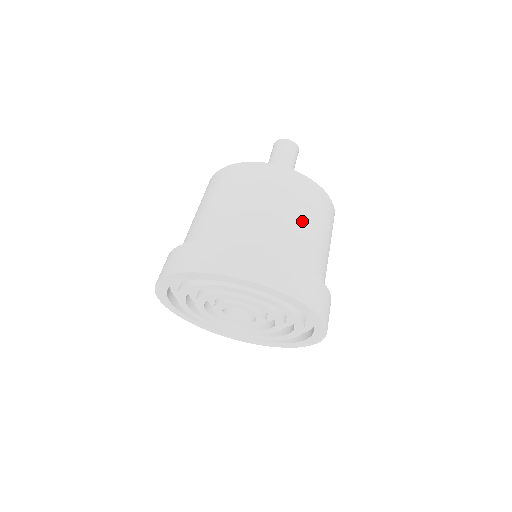
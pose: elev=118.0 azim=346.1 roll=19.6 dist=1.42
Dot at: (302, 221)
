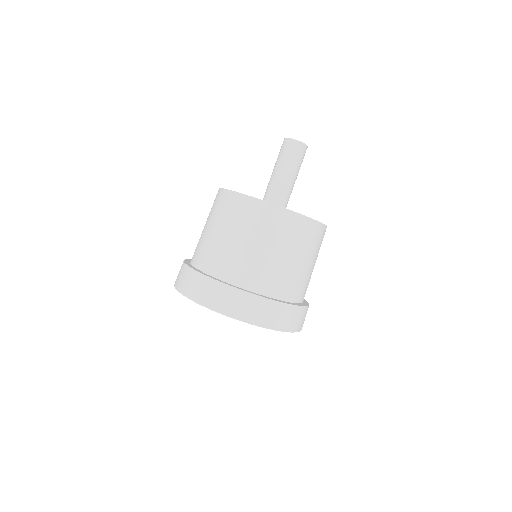
Dot at: occluded
